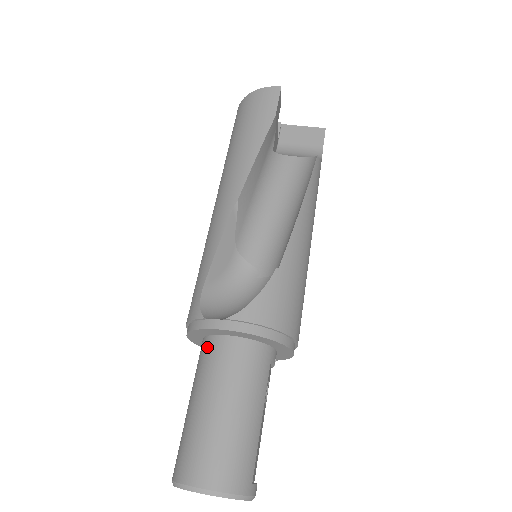
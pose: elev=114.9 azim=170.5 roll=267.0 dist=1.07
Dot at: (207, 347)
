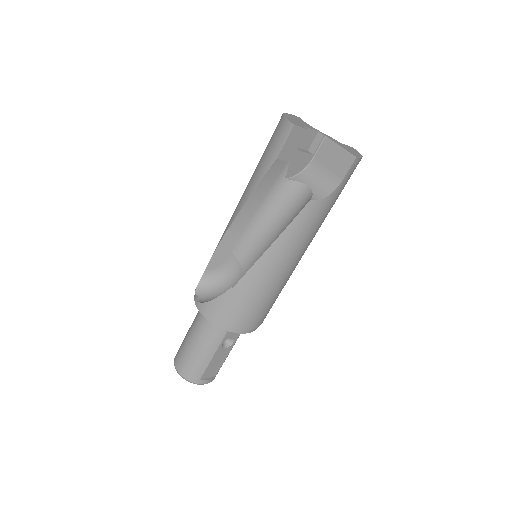
Dot at: occluded
